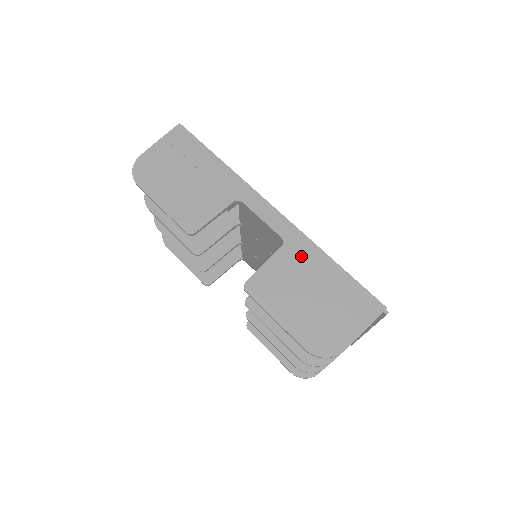
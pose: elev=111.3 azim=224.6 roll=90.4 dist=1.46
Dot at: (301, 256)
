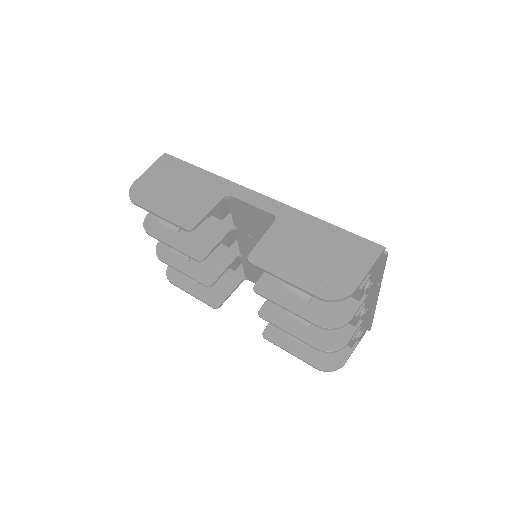
Dot at: (294, 224)
